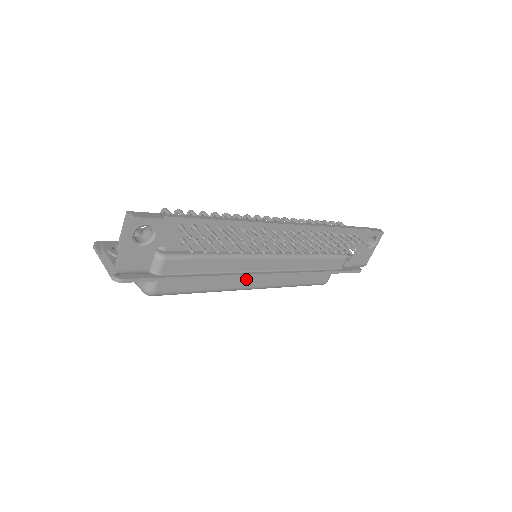
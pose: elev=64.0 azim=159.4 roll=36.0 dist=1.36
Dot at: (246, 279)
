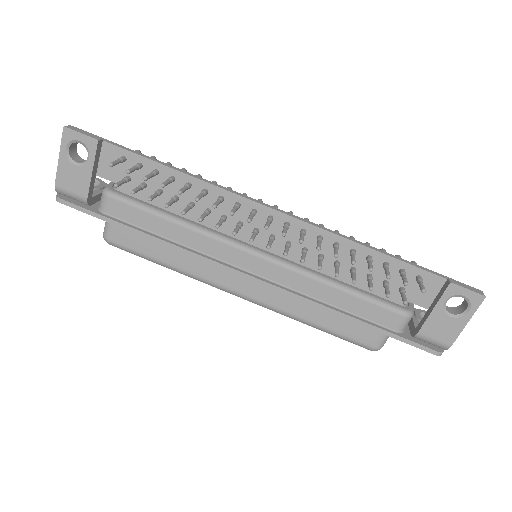
Dot at: (227, 275)
